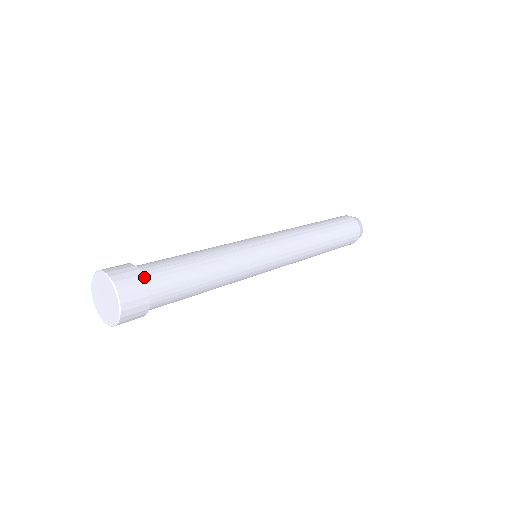
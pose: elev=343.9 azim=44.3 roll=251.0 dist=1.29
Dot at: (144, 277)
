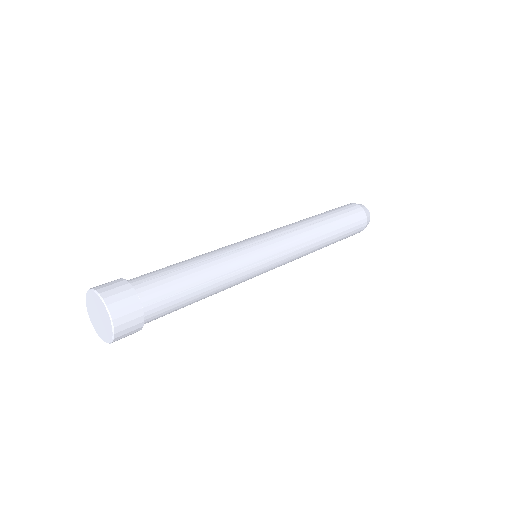
Dot at: (144, 318)
